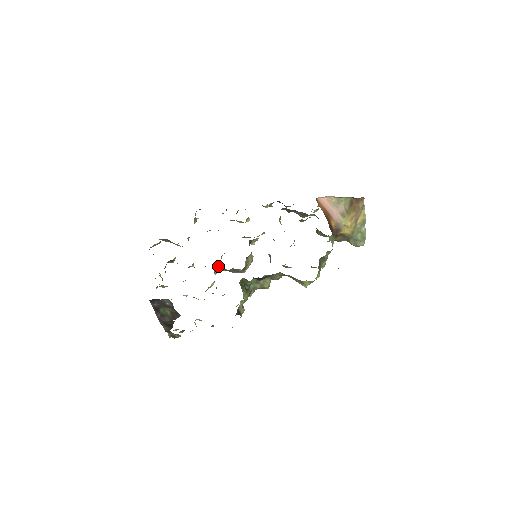
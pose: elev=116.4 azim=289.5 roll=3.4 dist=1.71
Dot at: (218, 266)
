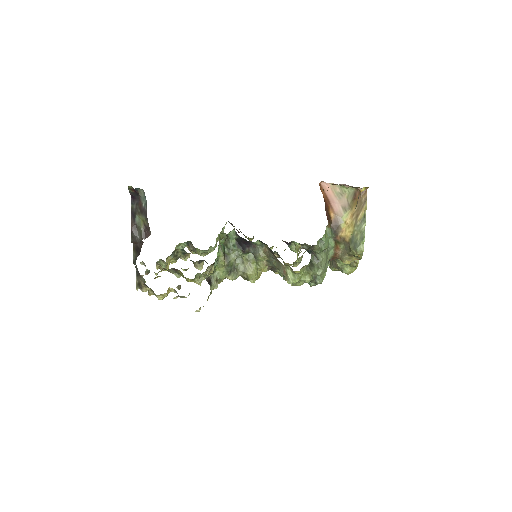
Dot at: occluded
